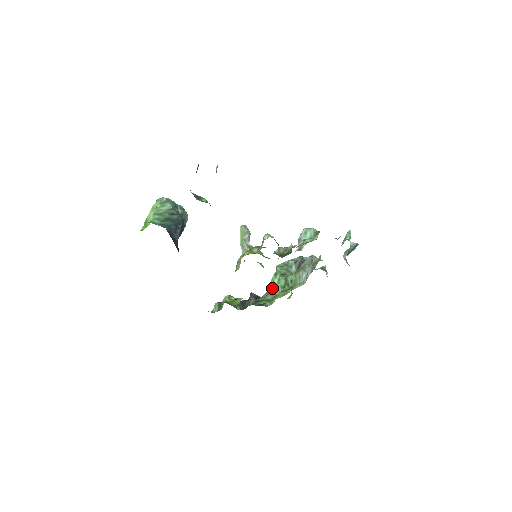
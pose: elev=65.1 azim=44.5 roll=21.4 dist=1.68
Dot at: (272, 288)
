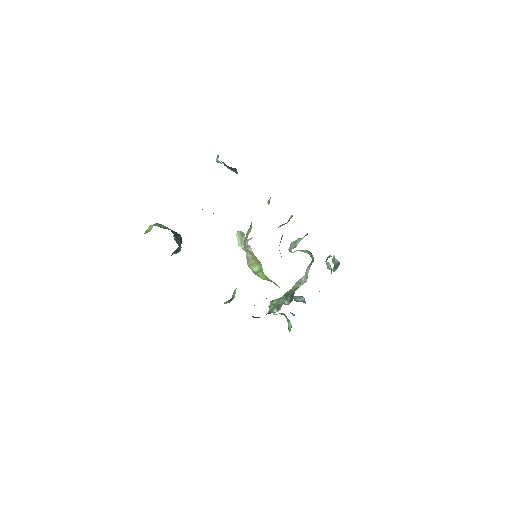
Dot at: (273, 306)
